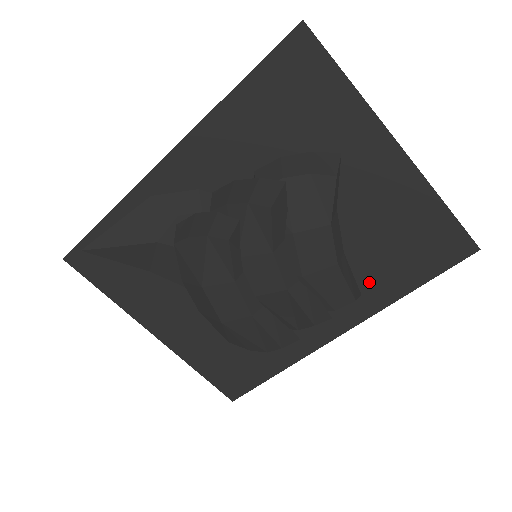
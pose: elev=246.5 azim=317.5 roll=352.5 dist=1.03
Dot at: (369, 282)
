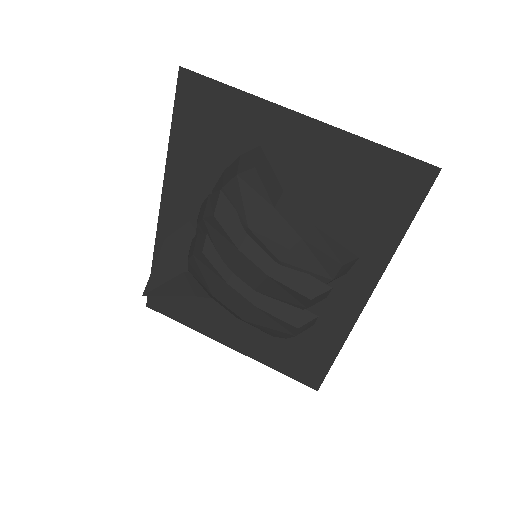
Dot at: (358, 243)
